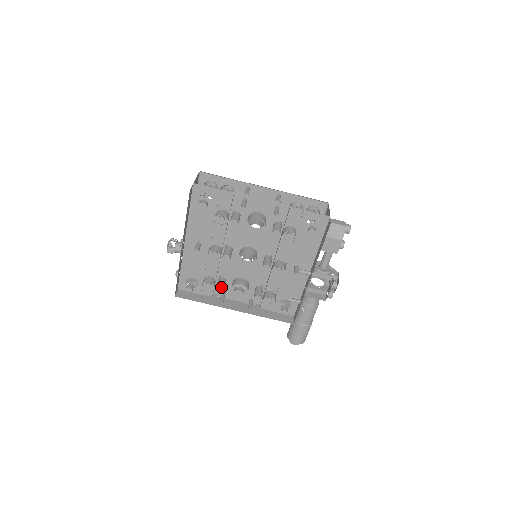
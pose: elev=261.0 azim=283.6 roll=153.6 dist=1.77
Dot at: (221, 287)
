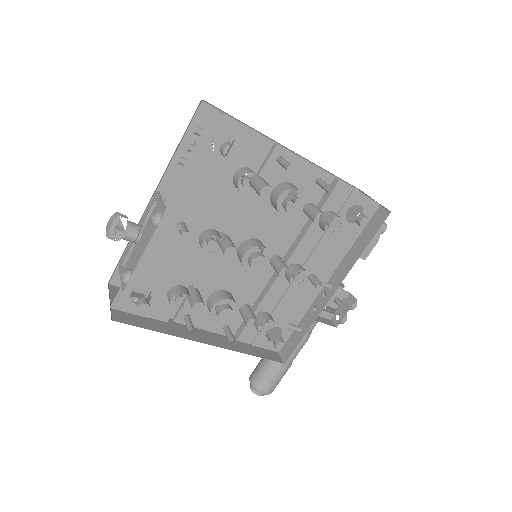
Dot at: (186, 305)
